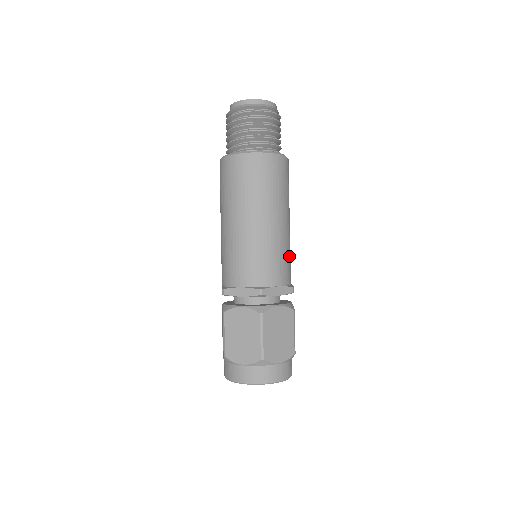
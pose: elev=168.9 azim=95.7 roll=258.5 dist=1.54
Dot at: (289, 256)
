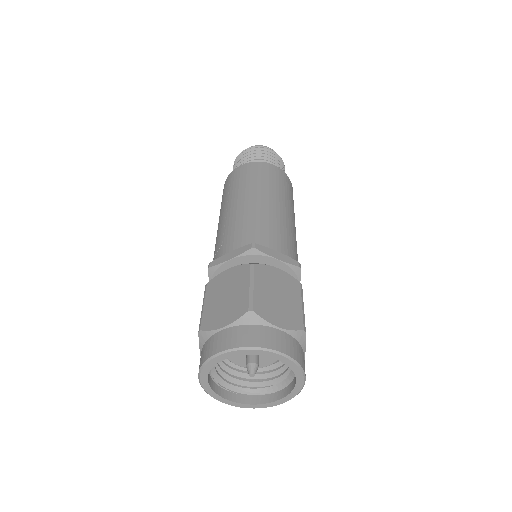
Dot at: (294, 244)
